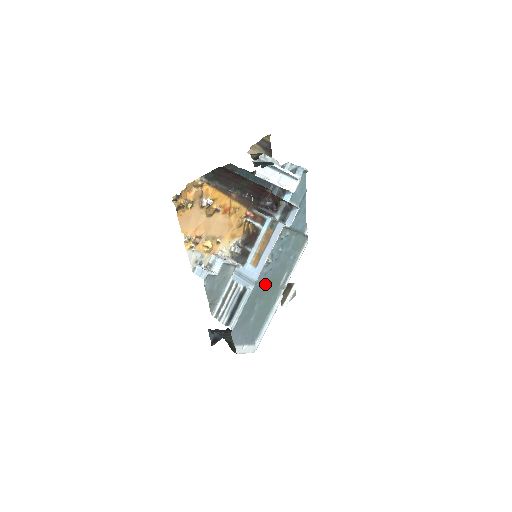
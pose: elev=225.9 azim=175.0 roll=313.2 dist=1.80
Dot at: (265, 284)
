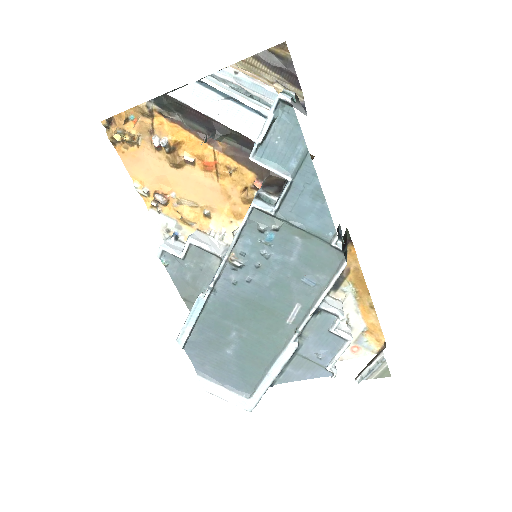
Dot at: (243, 303)
